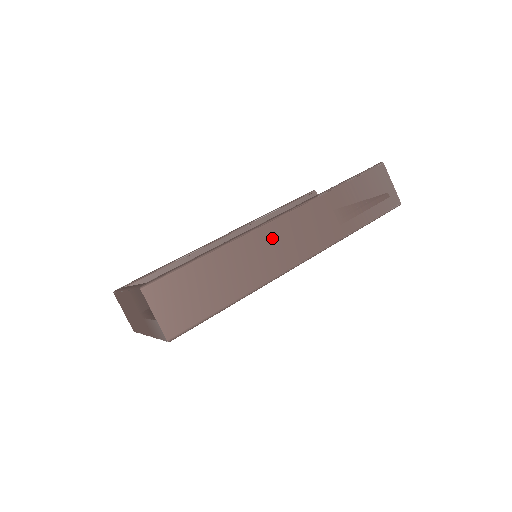
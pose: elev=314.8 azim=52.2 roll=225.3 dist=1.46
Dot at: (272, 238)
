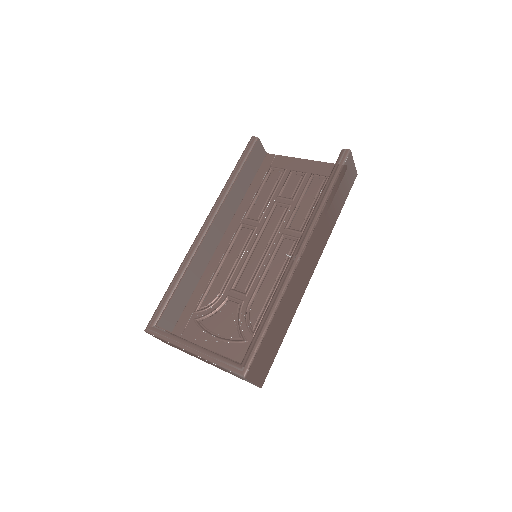
Dot at: (300, 274)
